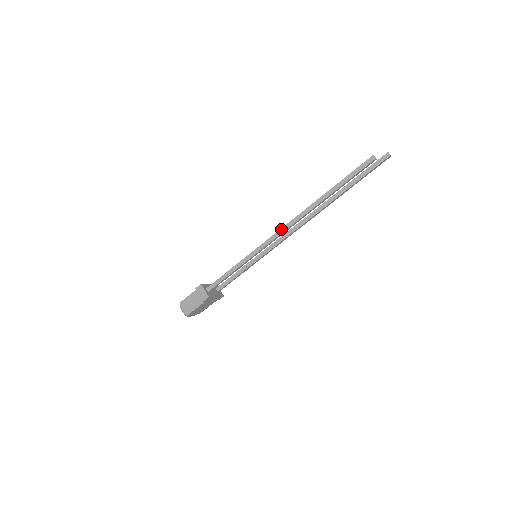
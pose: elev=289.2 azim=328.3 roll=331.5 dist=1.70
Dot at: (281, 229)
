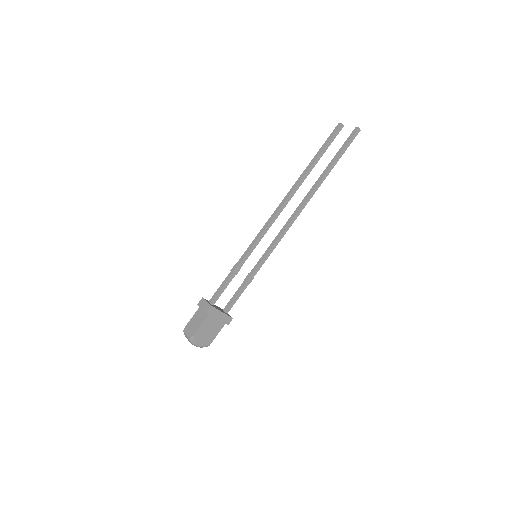
Dot at: (272, 214)
